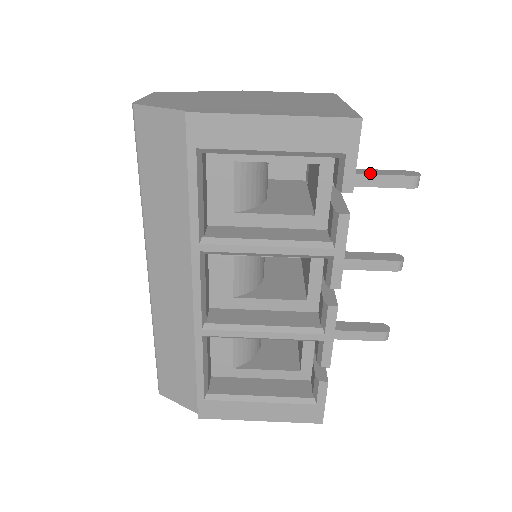
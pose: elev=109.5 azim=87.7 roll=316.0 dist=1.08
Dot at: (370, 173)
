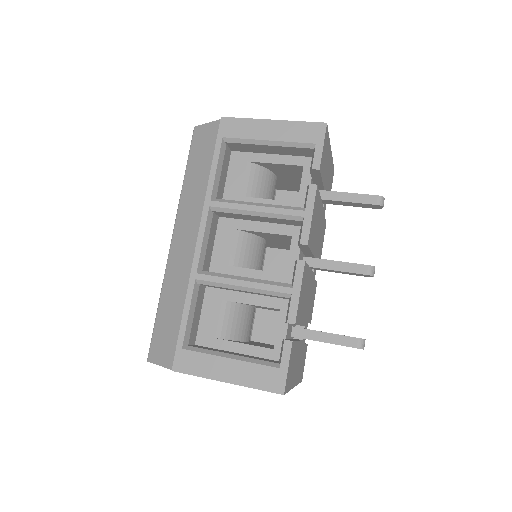
Dot at: (346, 193)
